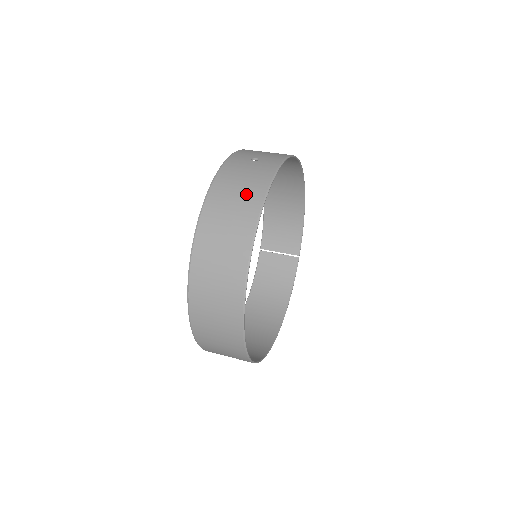
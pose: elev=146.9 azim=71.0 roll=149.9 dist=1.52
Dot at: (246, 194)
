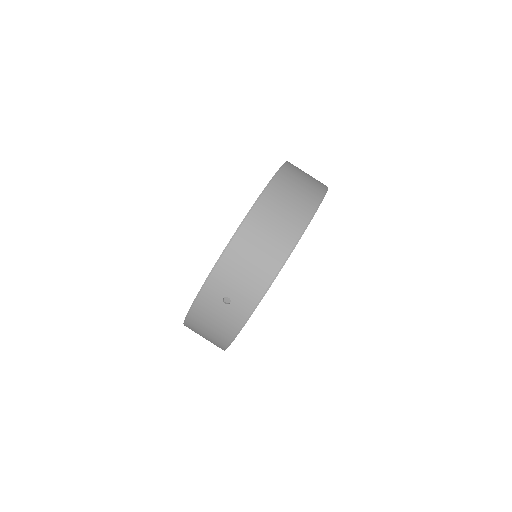
Dot at: (216, 335)
